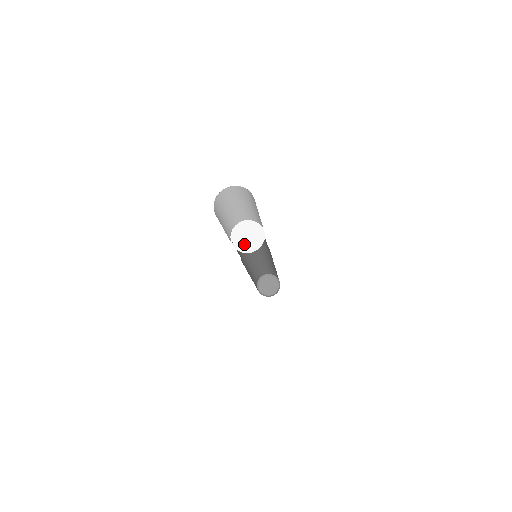
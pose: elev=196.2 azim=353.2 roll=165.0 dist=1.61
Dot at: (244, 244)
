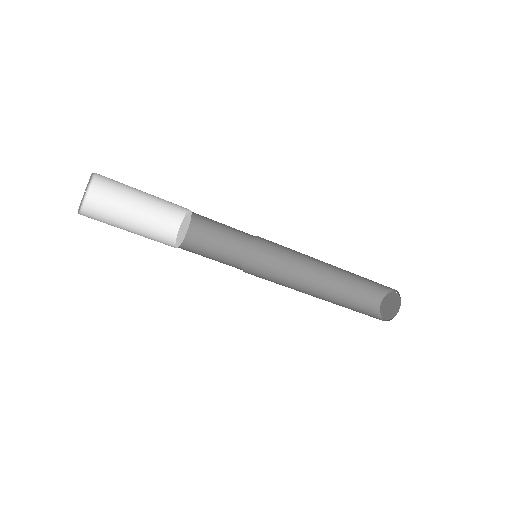
Dot at: (180, 239)
